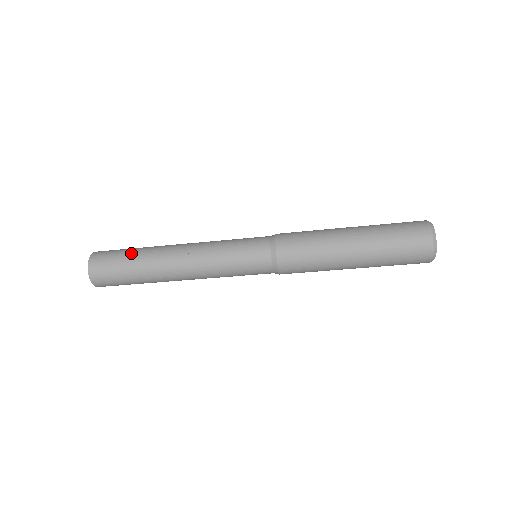
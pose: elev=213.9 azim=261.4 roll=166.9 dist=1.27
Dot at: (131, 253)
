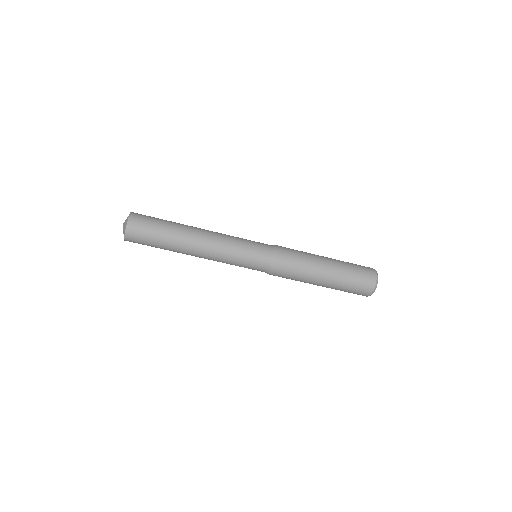
Dot at: (166, 220)
